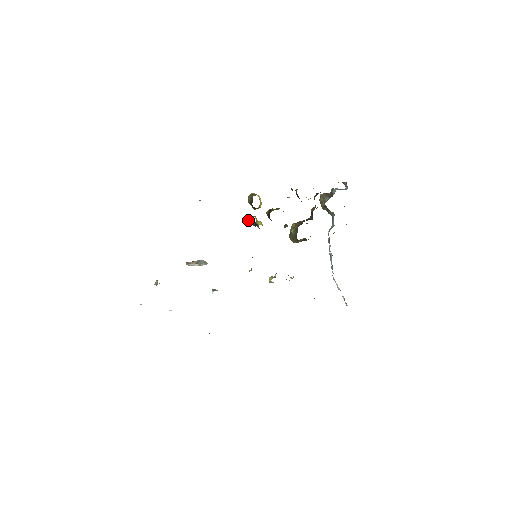
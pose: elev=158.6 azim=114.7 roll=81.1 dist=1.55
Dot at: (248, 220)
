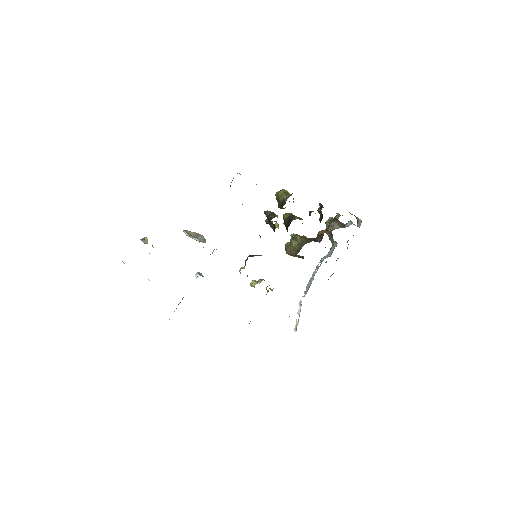
Dot at: (270, 217)
